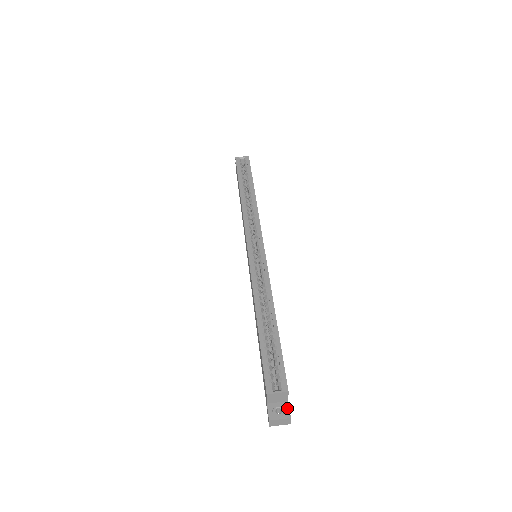
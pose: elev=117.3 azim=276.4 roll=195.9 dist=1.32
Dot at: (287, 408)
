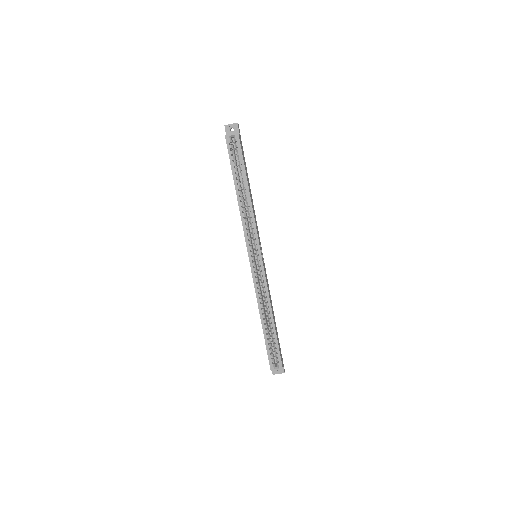
Dot at: occluded
